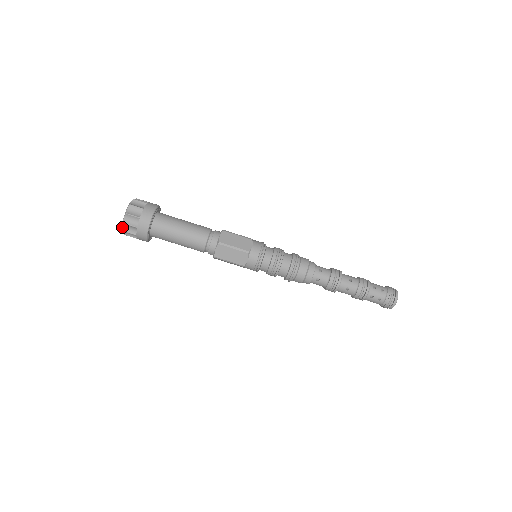
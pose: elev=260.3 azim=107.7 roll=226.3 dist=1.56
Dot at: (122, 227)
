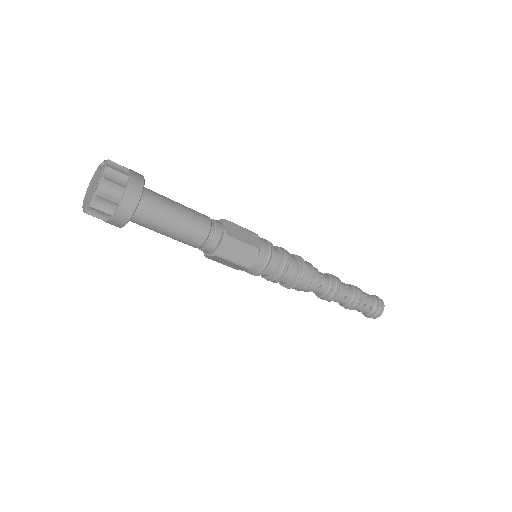
Dot at: (91, 200)
